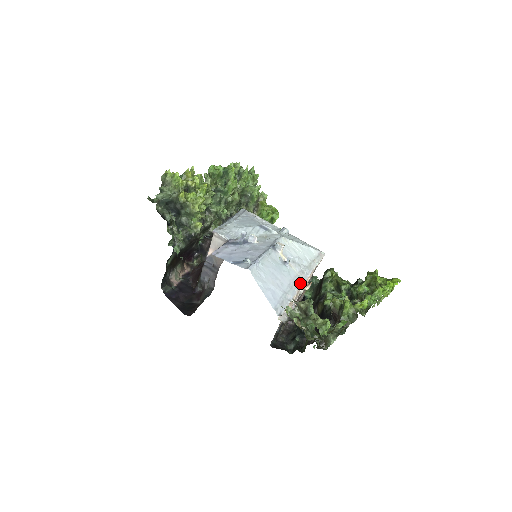
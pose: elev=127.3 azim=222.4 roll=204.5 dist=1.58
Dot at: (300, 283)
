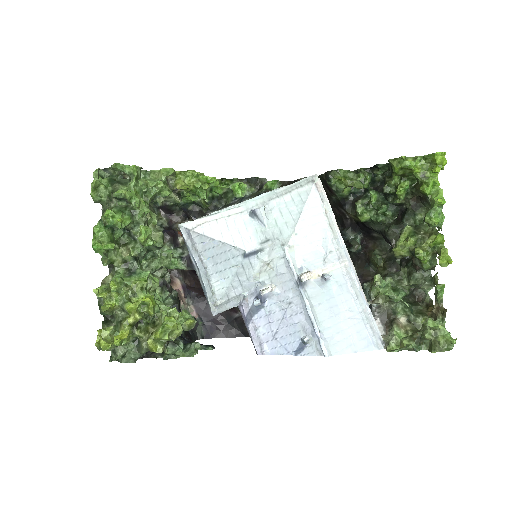
Dot at: (353, 274)
